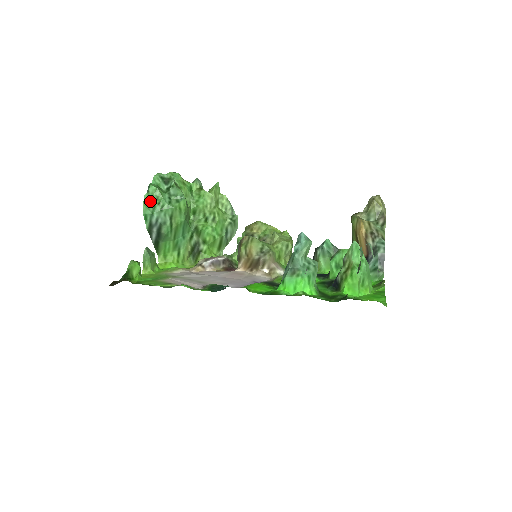
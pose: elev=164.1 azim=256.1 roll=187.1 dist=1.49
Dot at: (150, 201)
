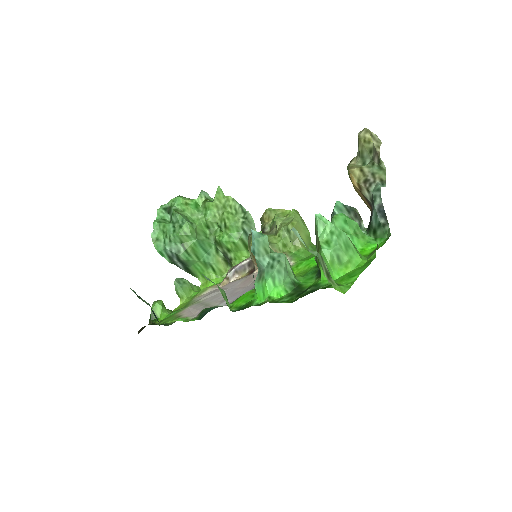
Dot at: (158, 237)
